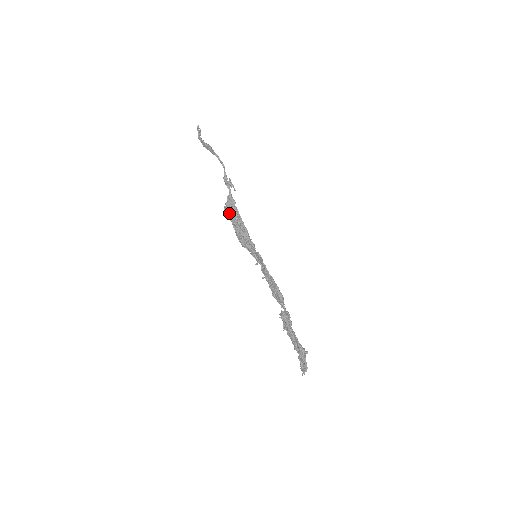
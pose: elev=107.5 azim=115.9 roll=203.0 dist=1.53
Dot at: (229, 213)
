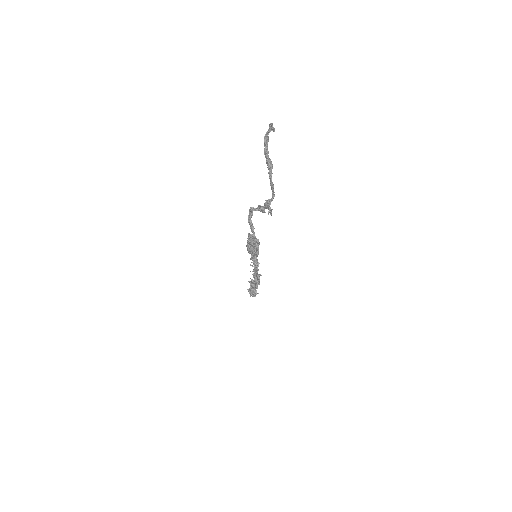
Dot at: occluded
